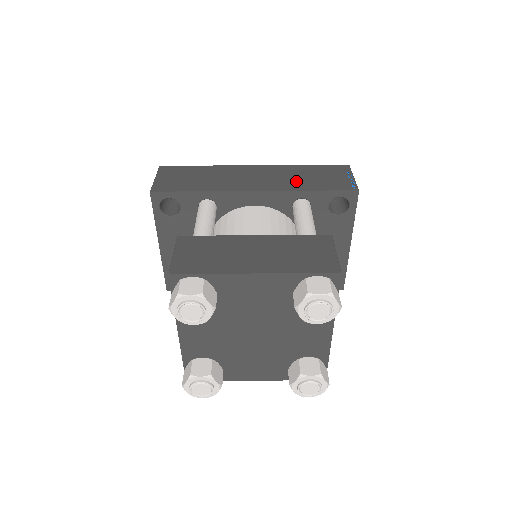
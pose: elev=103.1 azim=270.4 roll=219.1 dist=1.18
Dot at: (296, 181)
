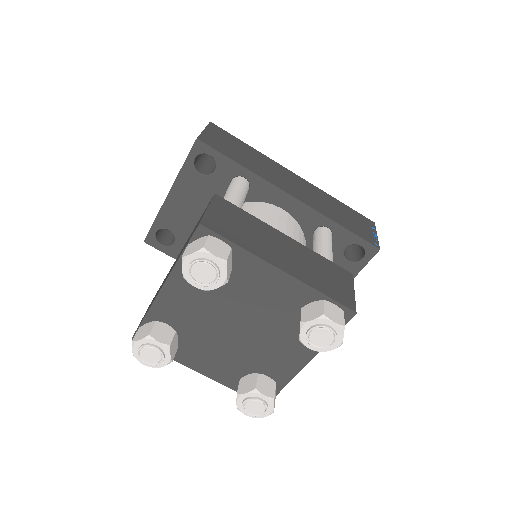
Dot at: (329, 209)
